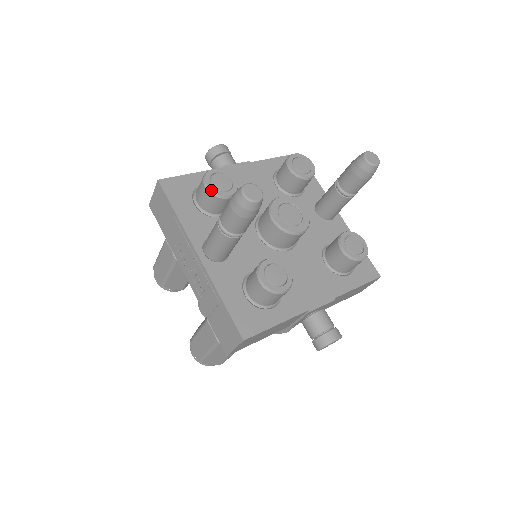
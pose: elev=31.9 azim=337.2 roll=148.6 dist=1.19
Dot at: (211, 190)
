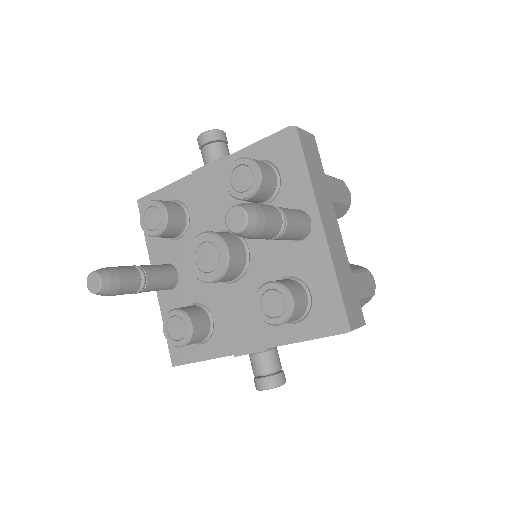
Dot at: (142, 229)
